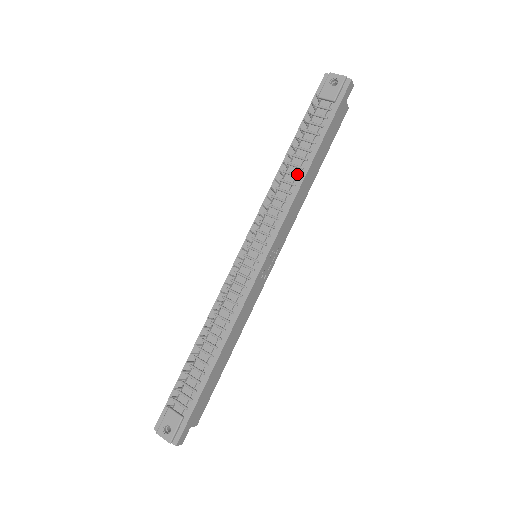
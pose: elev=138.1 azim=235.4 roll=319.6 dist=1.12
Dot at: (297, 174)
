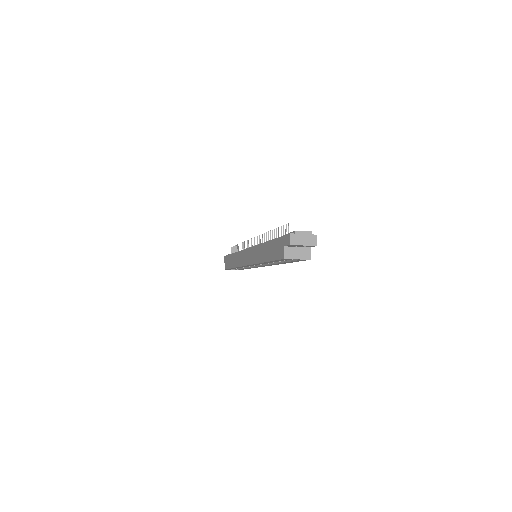
Dot at: occluded
